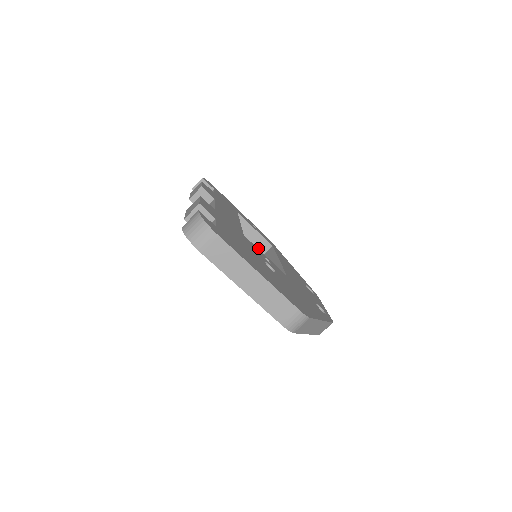
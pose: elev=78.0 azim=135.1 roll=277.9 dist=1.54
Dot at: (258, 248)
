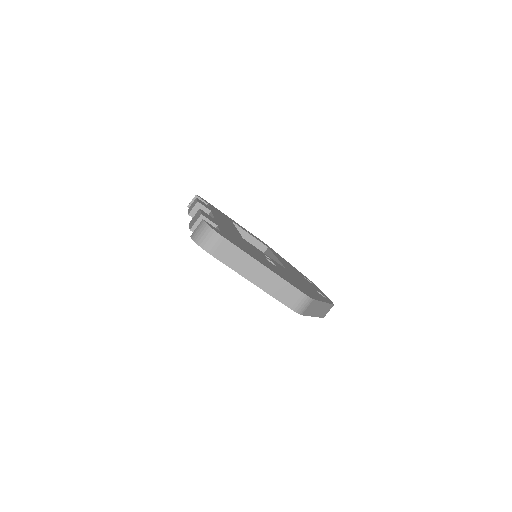
Dot at: occluded
